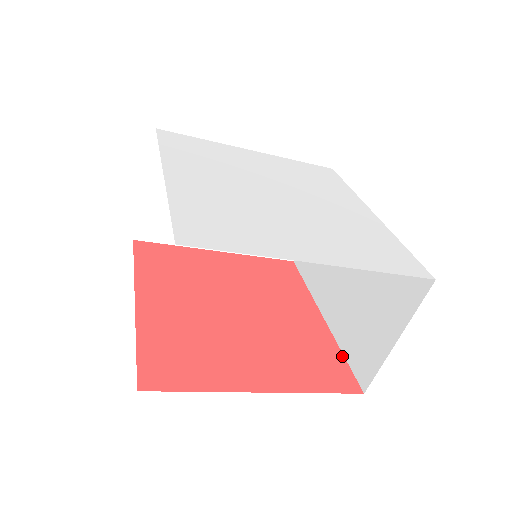
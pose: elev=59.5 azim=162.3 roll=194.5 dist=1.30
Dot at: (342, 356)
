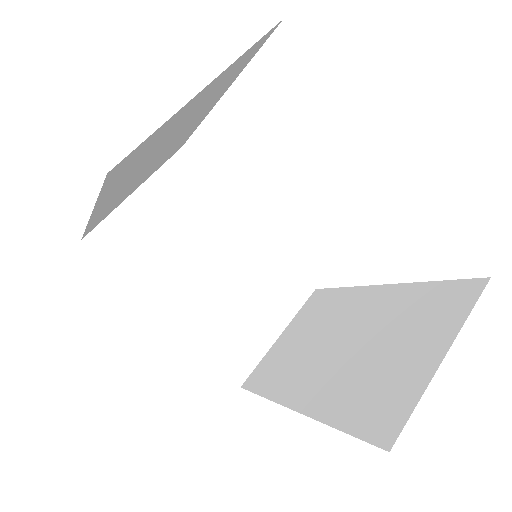
Dot at: (337, 428)
